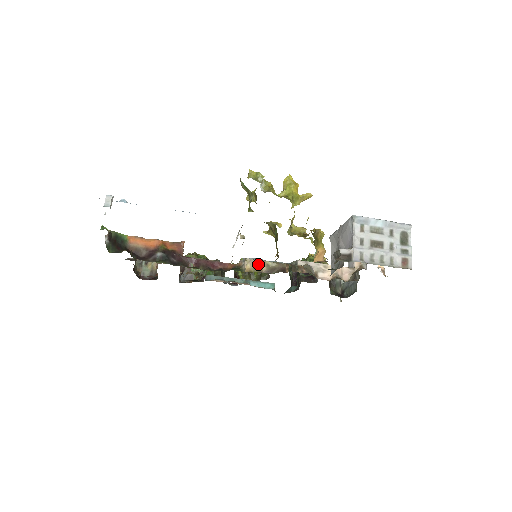
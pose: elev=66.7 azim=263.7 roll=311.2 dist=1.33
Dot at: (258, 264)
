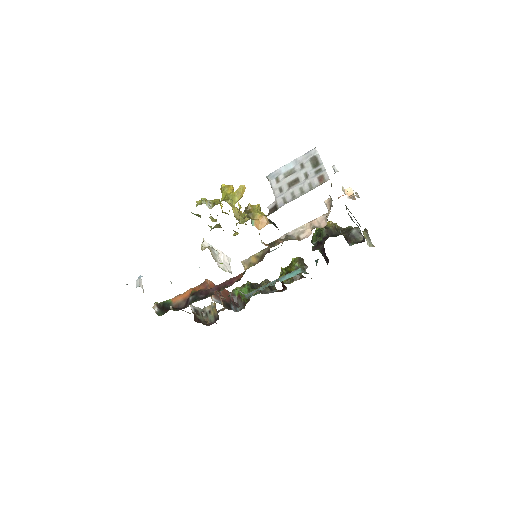
Dot at: (251, 260)
